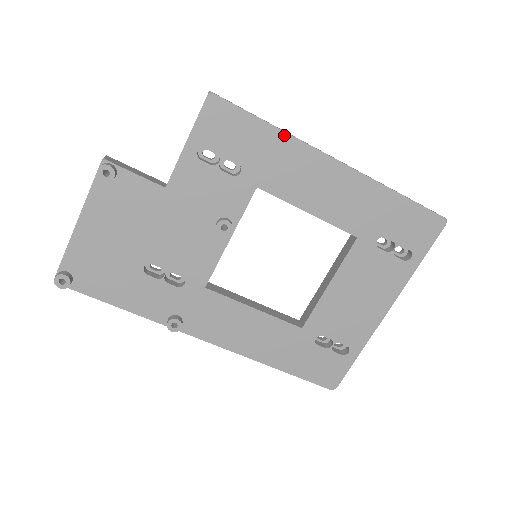
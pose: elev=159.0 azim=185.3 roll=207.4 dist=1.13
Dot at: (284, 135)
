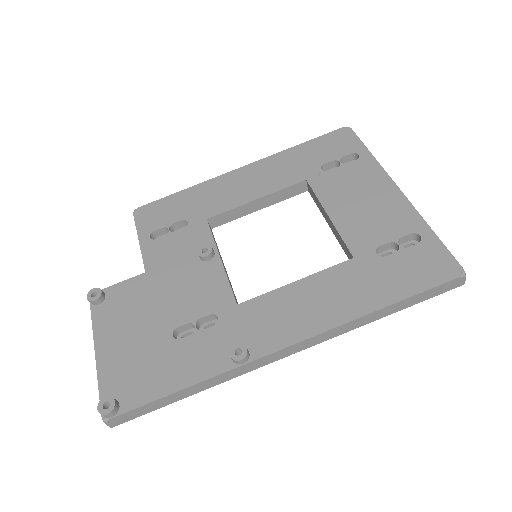
Dot at: (195, 187)
